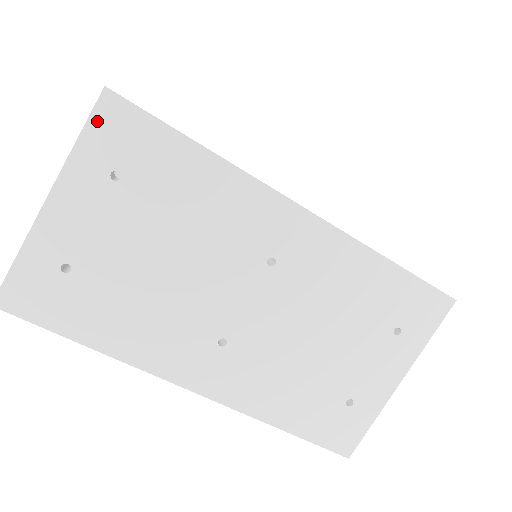
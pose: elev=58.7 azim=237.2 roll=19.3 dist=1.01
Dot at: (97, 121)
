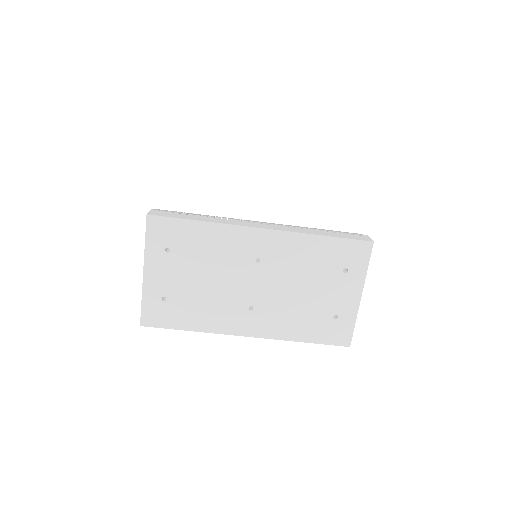
Dot at: (150, 230)
